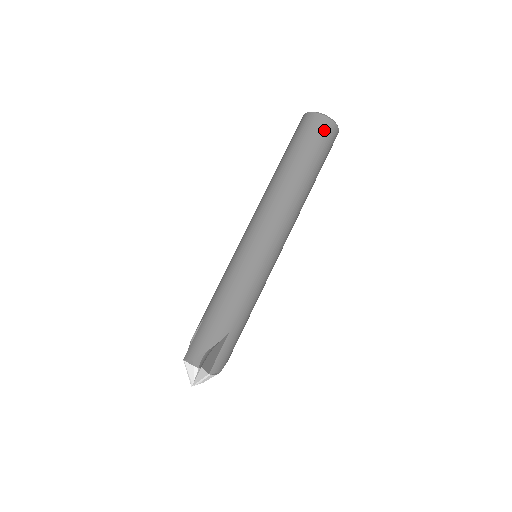
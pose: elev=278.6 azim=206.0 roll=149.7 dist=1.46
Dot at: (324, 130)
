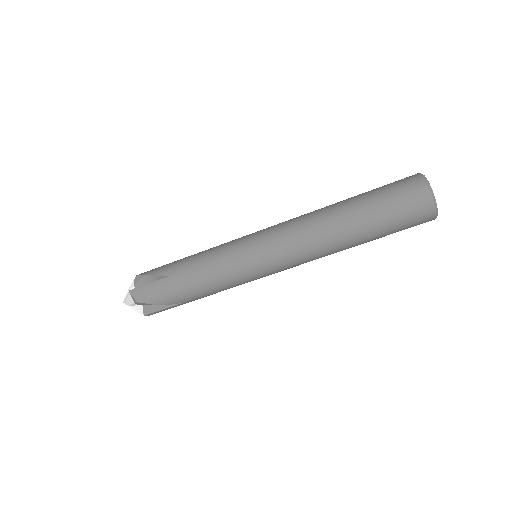
Dot at: (420, 220)
